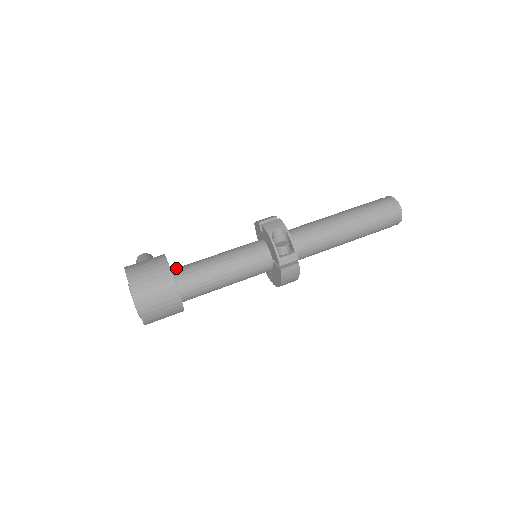
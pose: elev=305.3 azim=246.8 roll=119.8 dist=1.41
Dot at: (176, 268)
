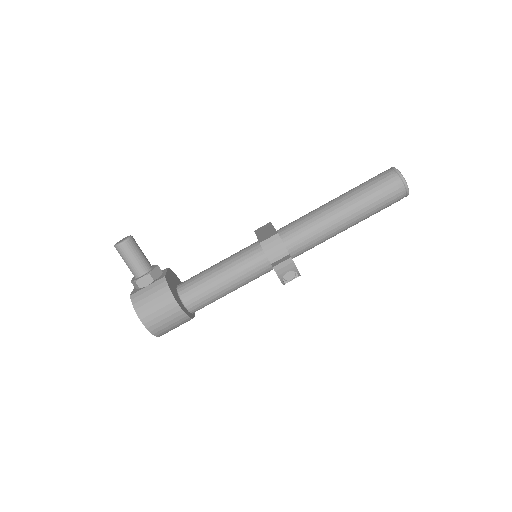
Dot at: (186, 299)
